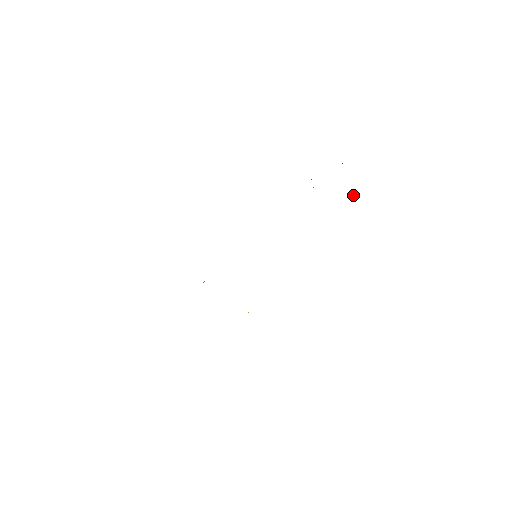
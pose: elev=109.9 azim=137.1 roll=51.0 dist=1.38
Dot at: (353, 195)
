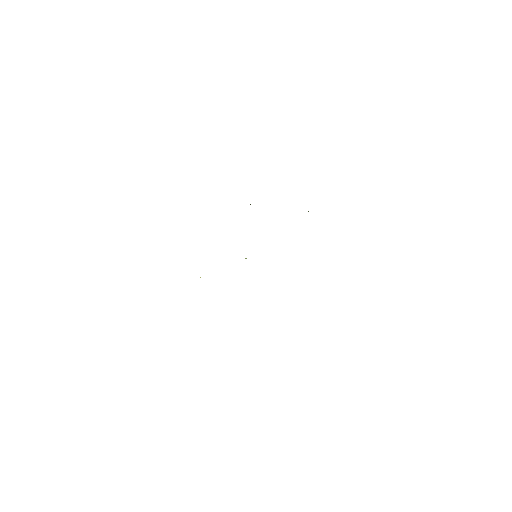
Dot at: occluded
